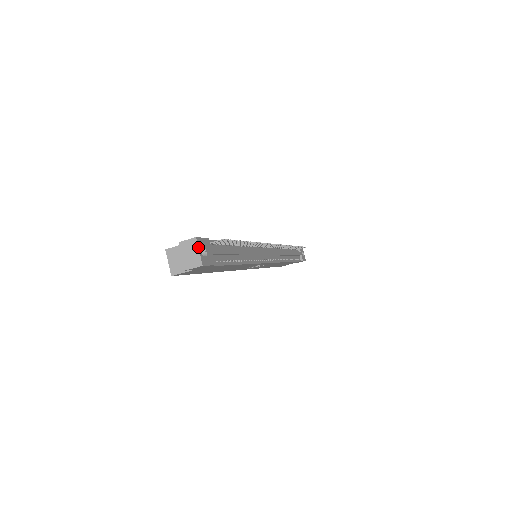
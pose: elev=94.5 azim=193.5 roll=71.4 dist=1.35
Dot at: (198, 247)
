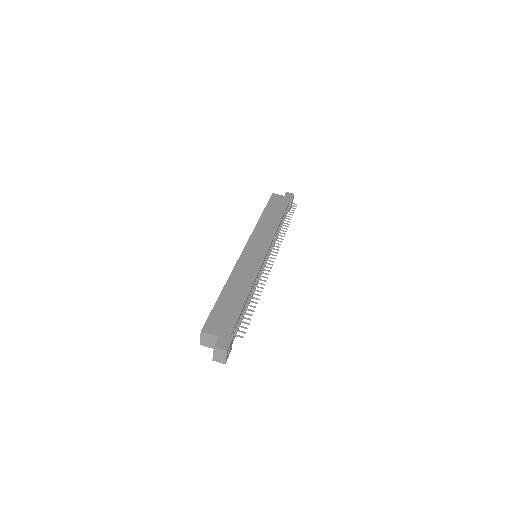
Dot at: (226, 356)
